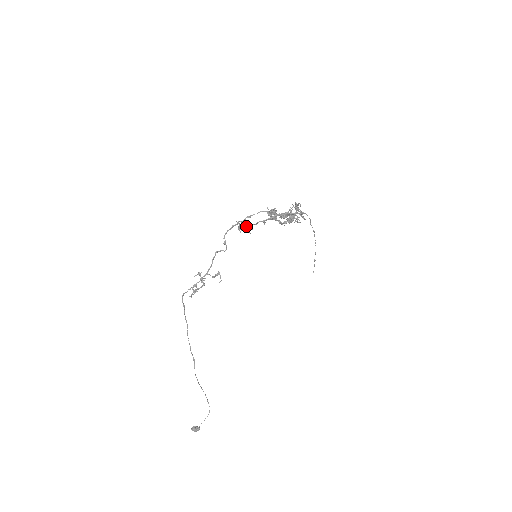
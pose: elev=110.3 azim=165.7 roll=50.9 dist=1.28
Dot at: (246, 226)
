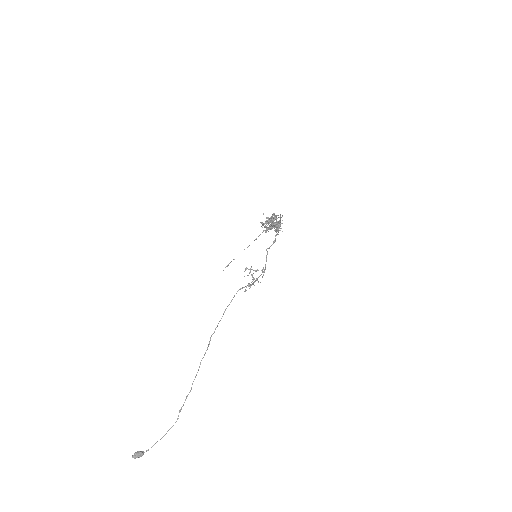
Dot at: occluded
